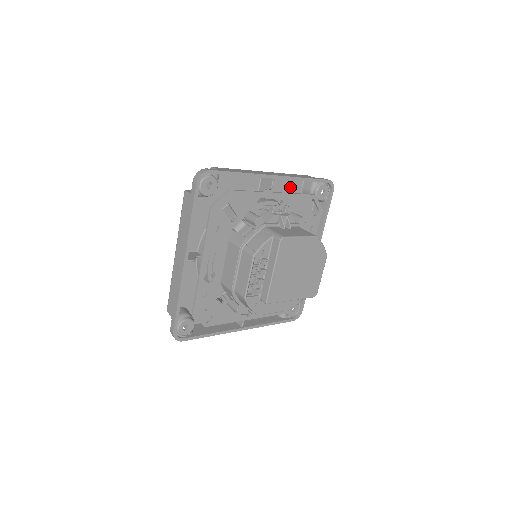
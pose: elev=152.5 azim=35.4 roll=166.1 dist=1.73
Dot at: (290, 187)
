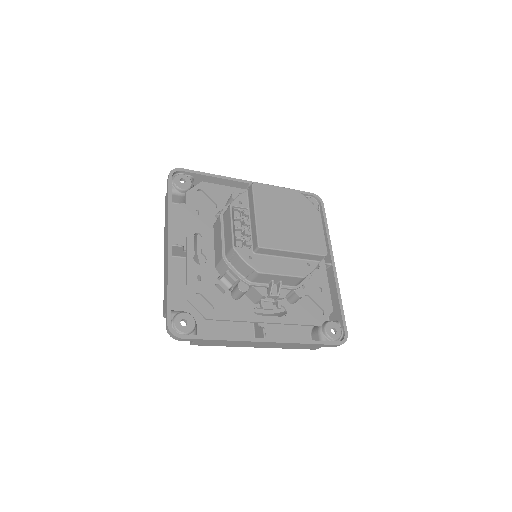
Dot at: occluded
